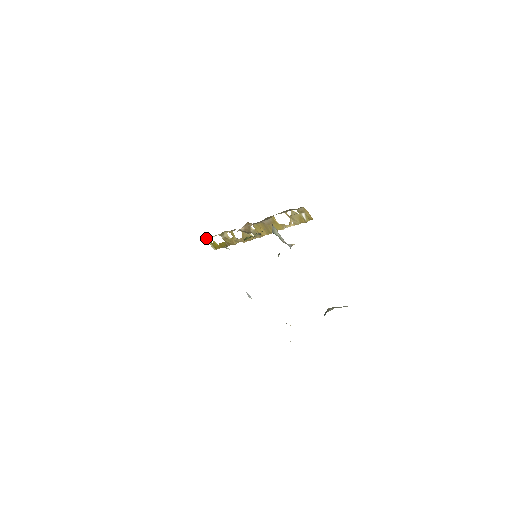
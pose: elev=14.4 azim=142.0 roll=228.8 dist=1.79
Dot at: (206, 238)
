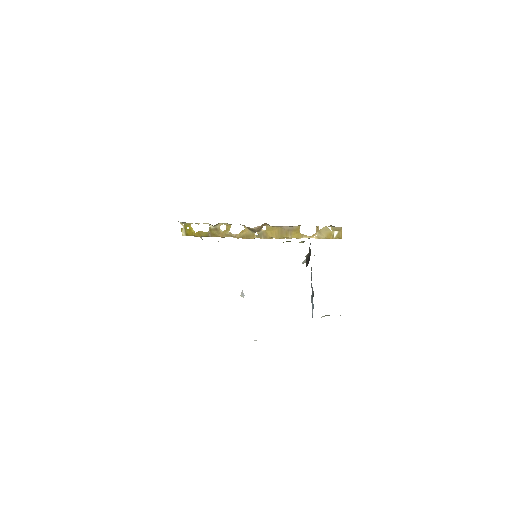
Dot at: (183, 222)
